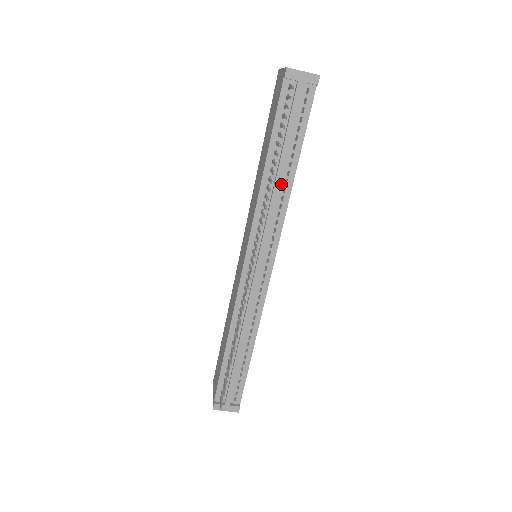
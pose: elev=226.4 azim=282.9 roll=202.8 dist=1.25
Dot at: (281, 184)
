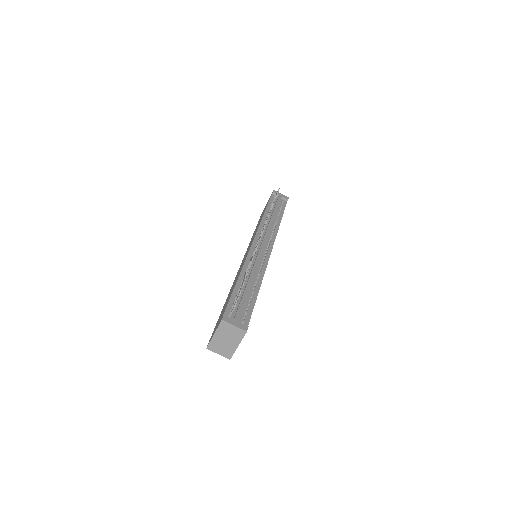
Dot at: (274, 222)
